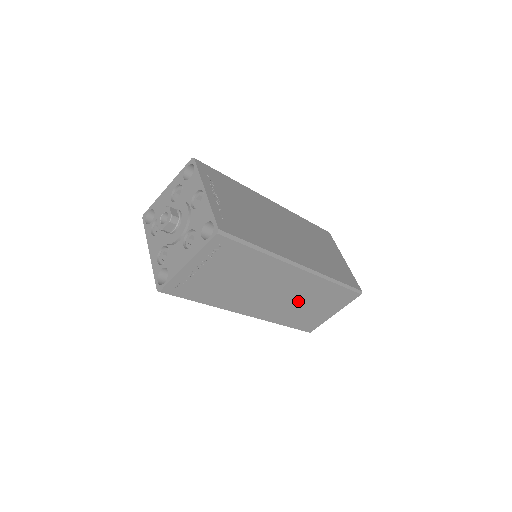
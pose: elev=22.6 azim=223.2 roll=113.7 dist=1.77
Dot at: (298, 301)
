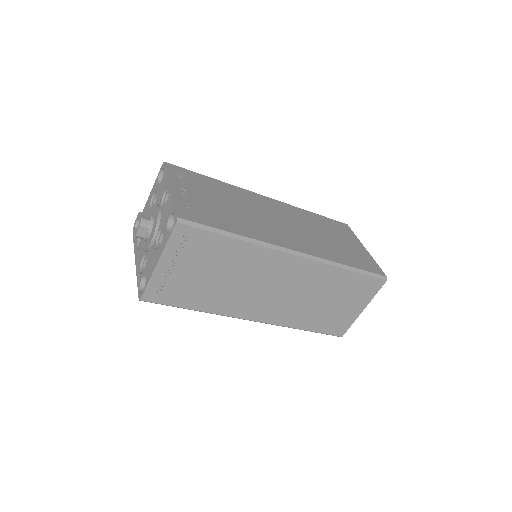
Dot at: (309, 297)
